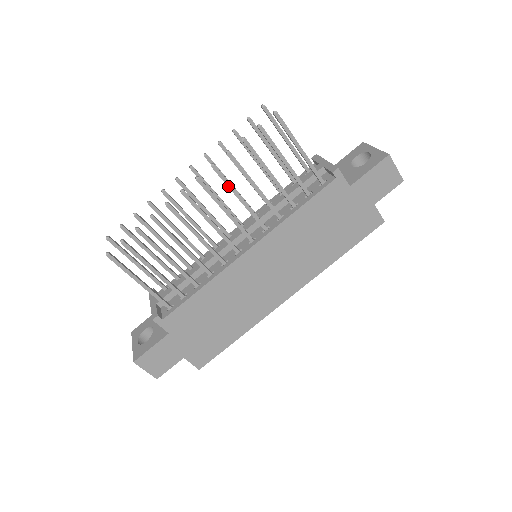
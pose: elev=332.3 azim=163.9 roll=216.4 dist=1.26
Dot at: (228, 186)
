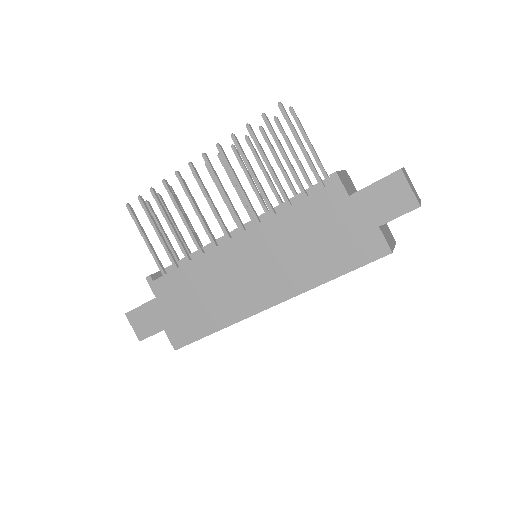
Dot at: (228, 168)
